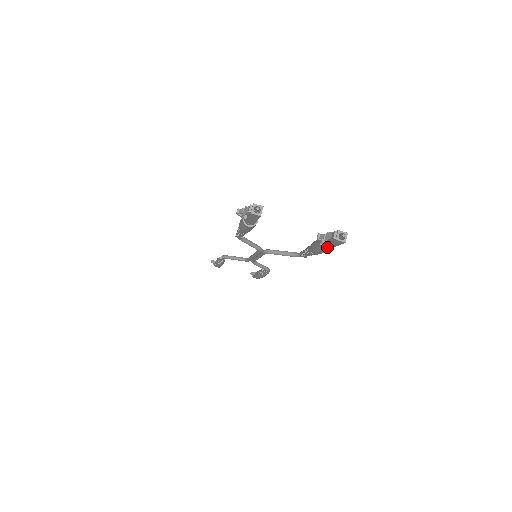
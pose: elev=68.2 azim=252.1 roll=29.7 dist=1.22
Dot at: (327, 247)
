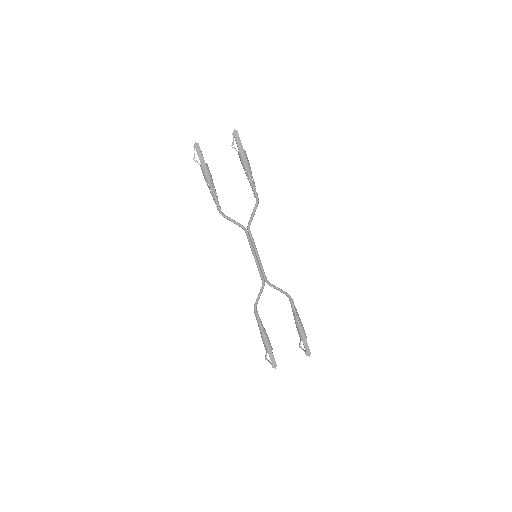
Dot at: (241, 151)
